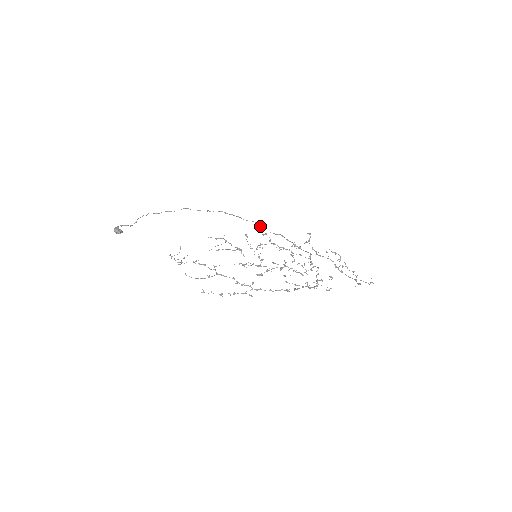
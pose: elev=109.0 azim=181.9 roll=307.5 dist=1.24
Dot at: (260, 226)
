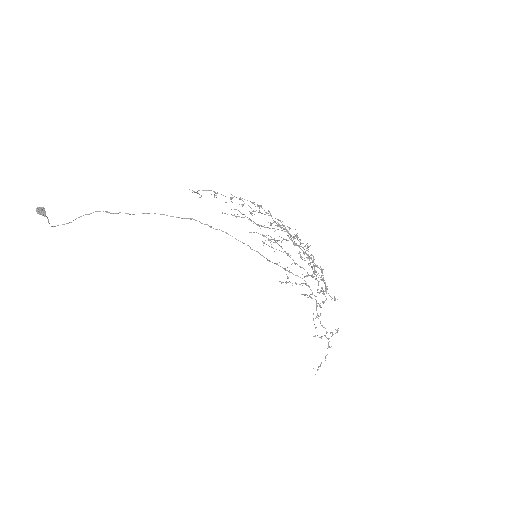
Dot at: (249, 246)
